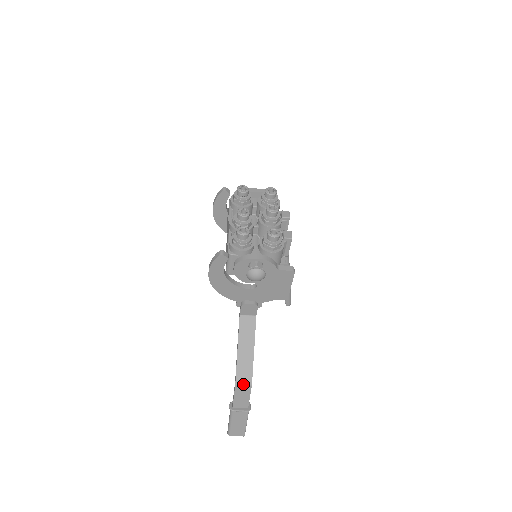
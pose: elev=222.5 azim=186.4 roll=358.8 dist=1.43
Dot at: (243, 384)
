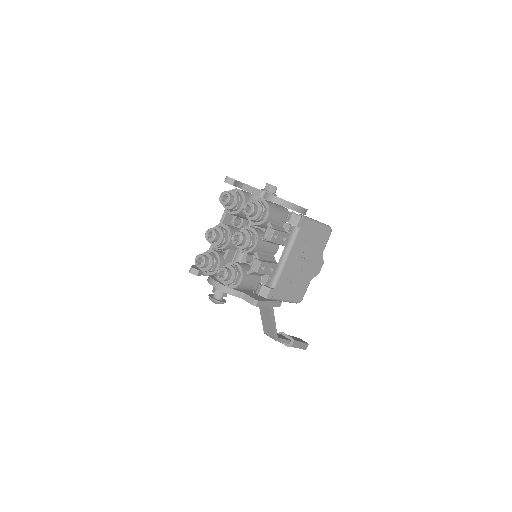
Dot at: (269, 336)
